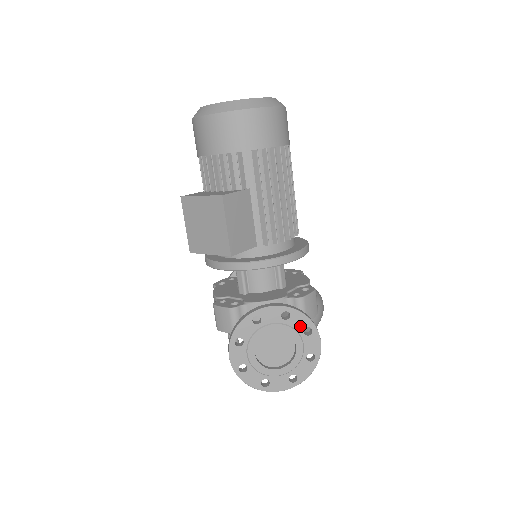
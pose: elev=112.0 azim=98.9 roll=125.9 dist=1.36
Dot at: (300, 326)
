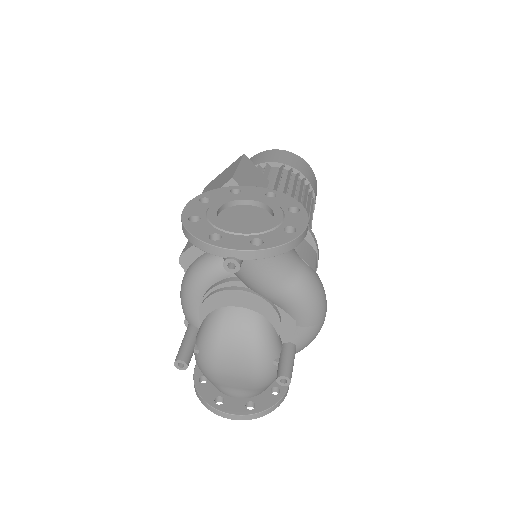
Dot at: (285, 205)
